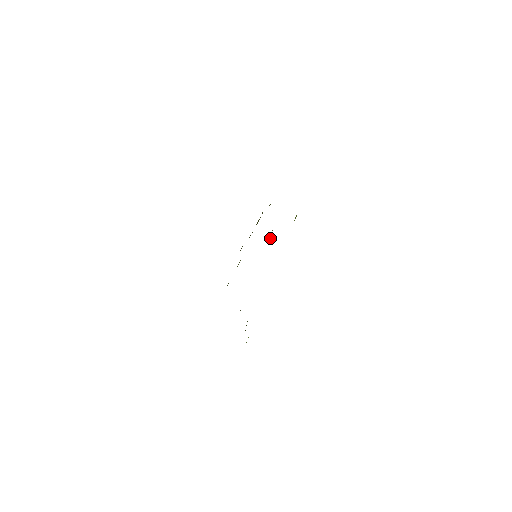
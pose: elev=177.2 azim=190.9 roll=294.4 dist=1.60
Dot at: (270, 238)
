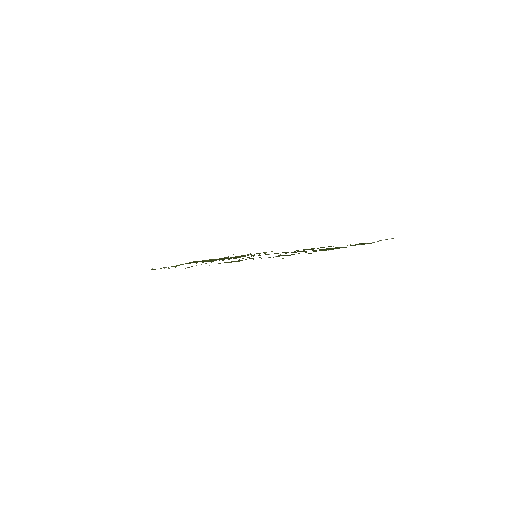
Dot at: occluded
